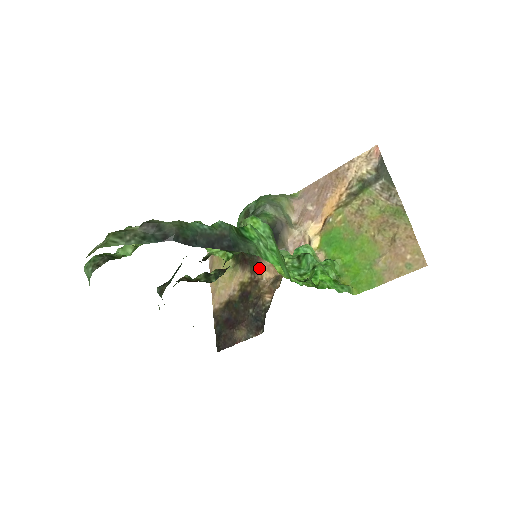
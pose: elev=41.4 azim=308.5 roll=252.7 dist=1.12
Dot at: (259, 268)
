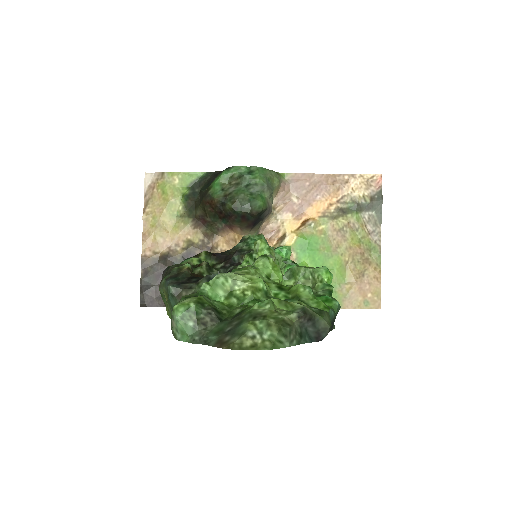
Dot at: (218, 236)
